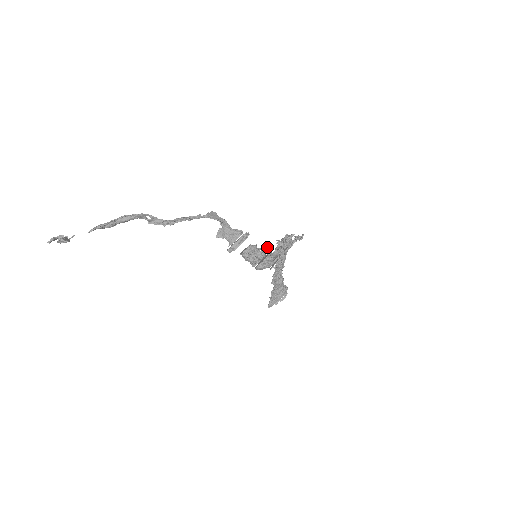
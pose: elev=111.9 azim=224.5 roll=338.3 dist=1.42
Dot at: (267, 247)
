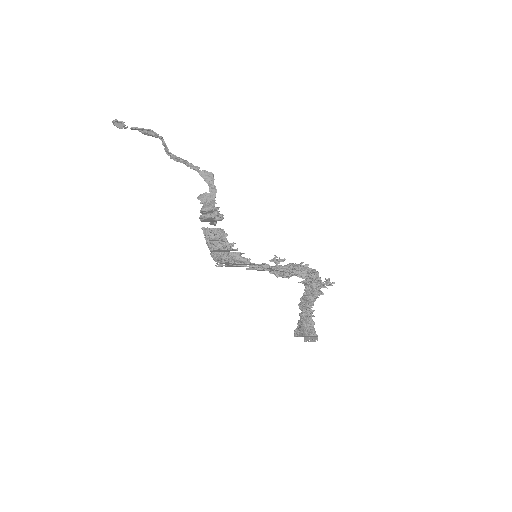
Dot at: occluded
